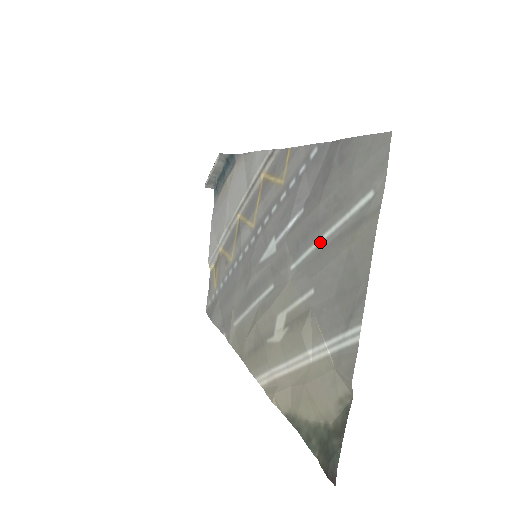
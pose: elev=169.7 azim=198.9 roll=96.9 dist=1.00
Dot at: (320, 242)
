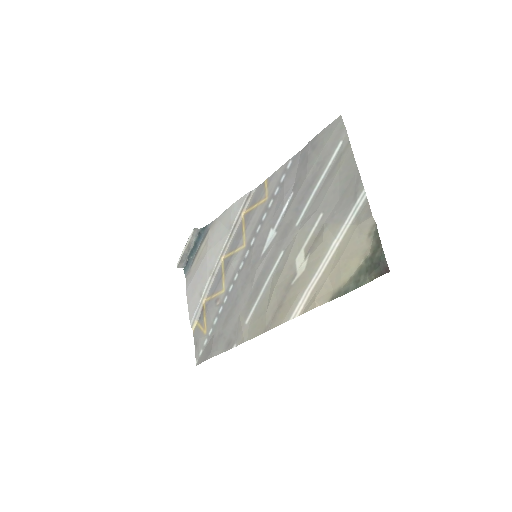
Dot at: (316, 190)
